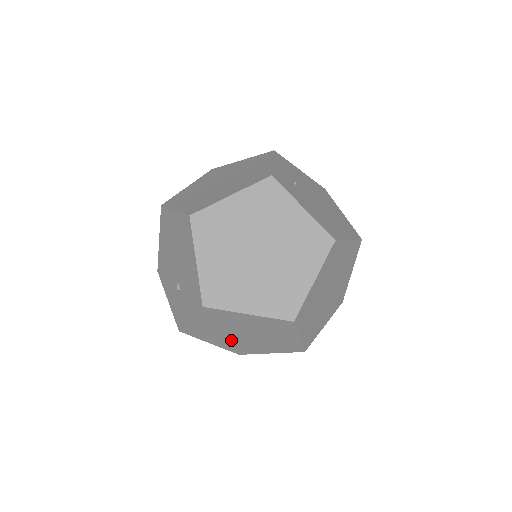
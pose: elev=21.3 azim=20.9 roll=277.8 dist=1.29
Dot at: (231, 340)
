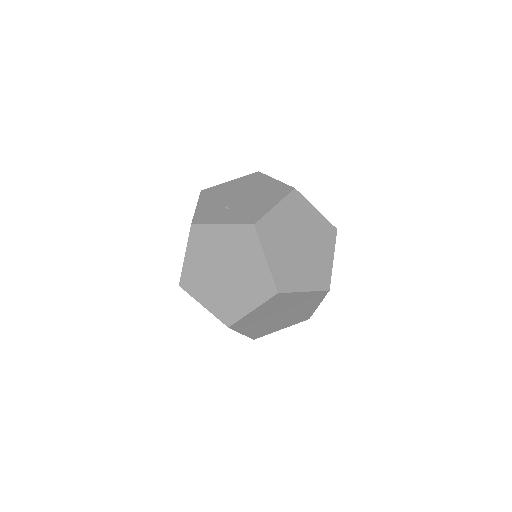
Dot at: (206, 267)
